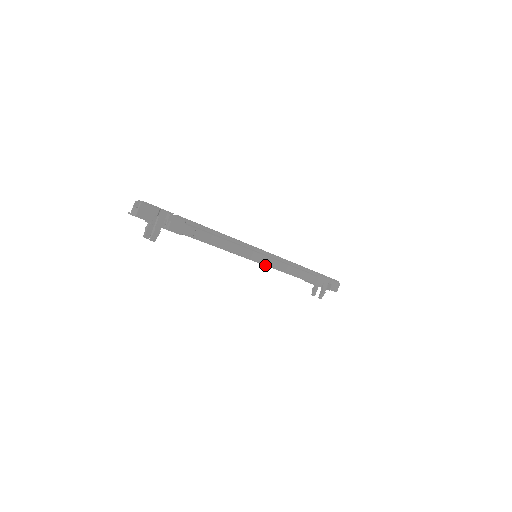
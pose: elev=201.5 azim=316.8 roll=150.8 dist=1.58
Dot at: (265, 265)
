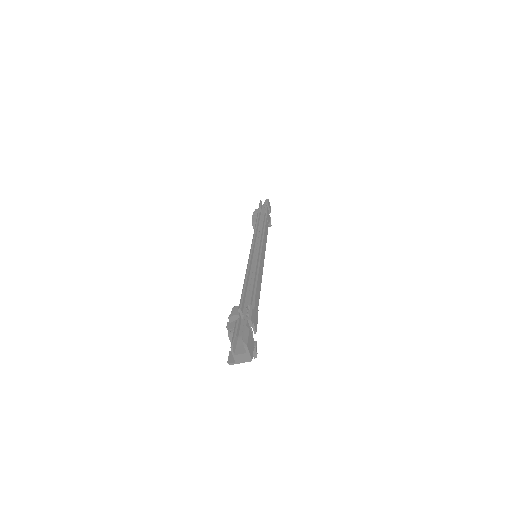
Dot at: (264, 255)
